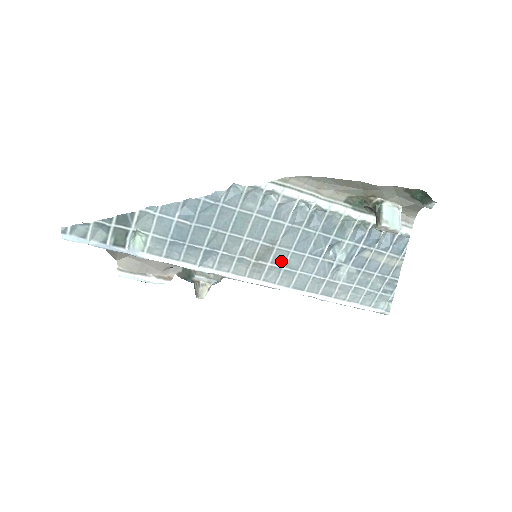
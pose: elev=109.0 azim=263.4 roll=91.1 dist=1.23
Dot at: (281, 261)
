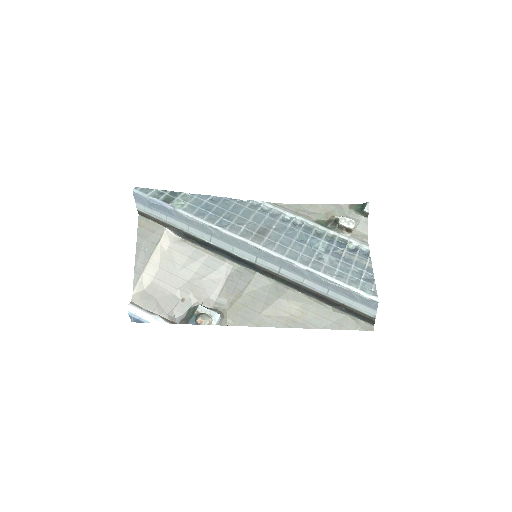
Dot at: (275, 239)
